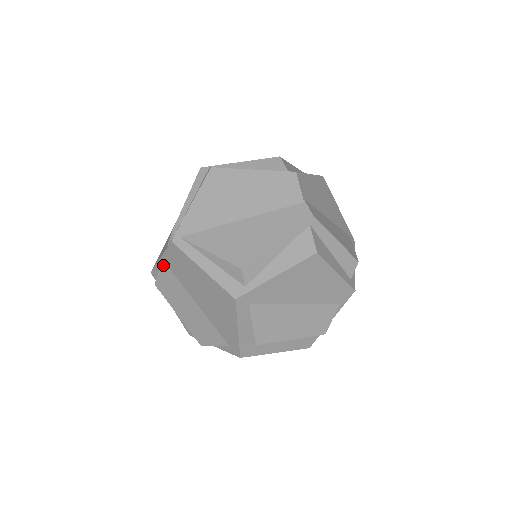
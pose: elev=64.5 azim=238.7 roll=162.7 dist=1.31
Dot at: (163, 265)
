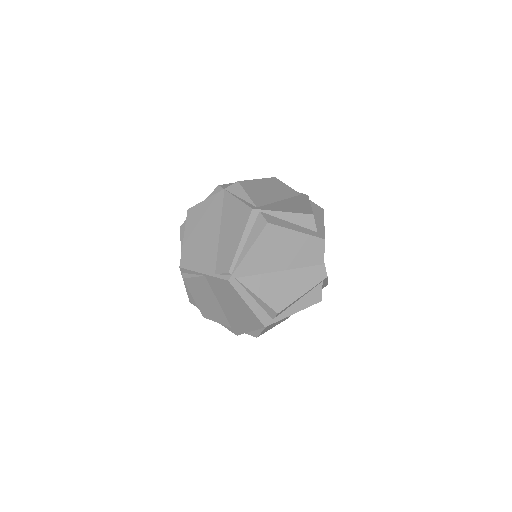
Dot at: (203, 277)
